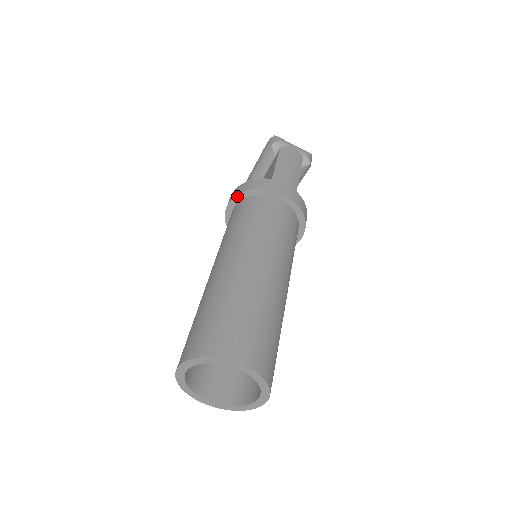
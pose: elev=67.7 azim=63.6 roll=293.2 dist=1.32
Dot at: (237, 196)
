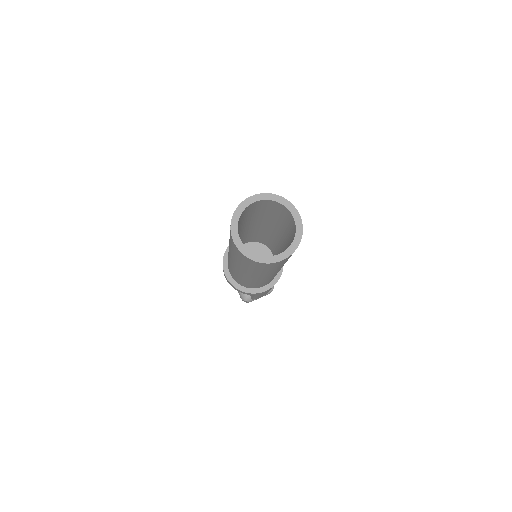
Dot at: (223, 264)
